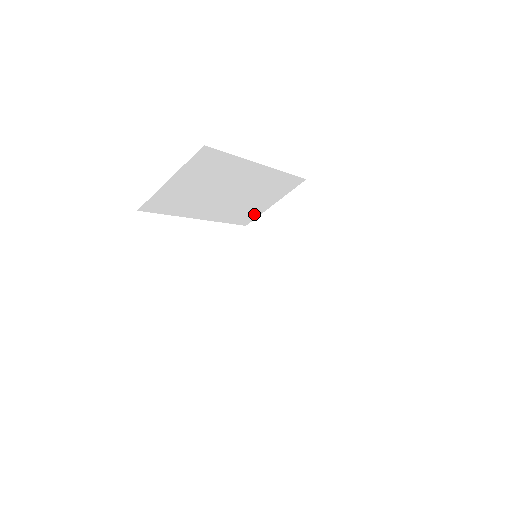
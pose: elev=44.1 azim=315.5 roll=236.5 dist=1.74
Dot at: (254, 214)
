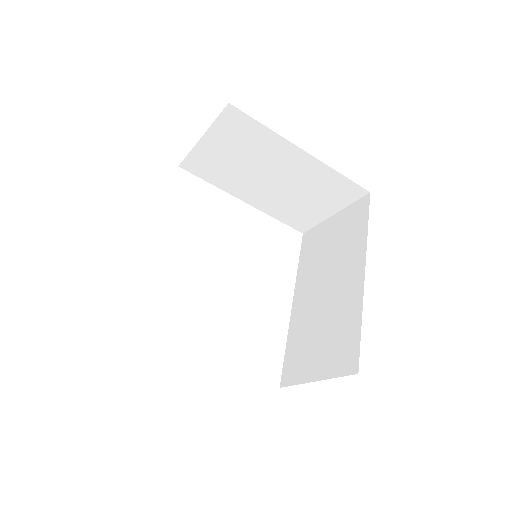
Dot at: occluded
